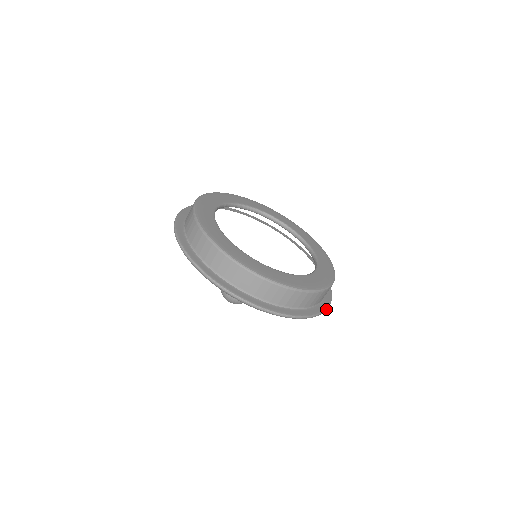
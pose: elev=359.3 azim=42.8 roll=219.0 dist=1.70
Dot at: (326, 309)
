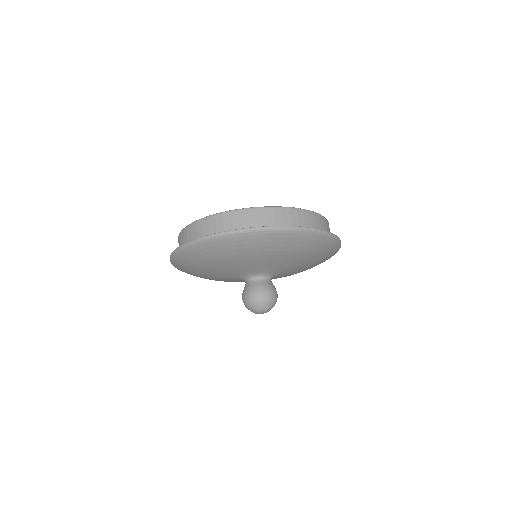
Dot at: occluded
